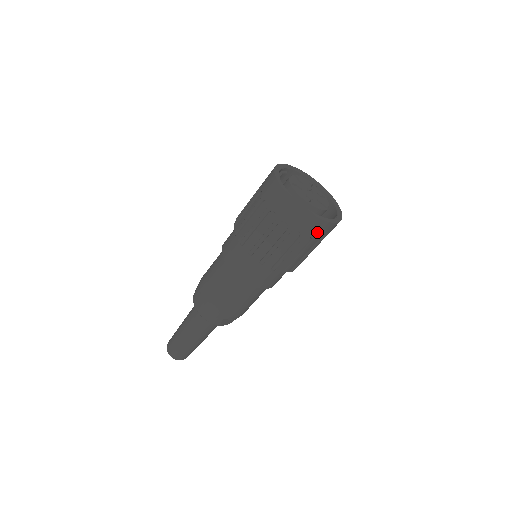
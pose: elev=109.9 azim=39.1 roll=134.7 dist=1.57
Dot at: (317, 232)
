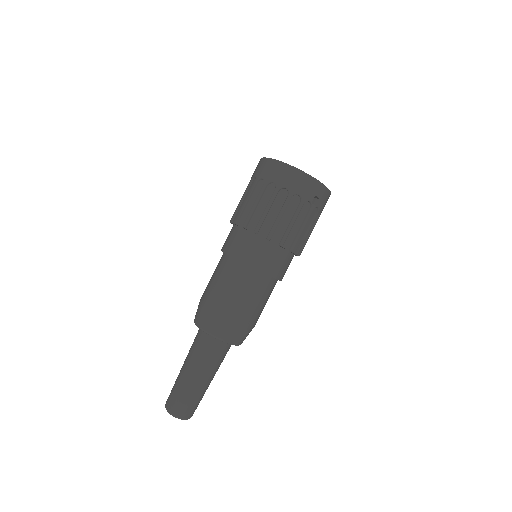
Dot at: (305, 189)
